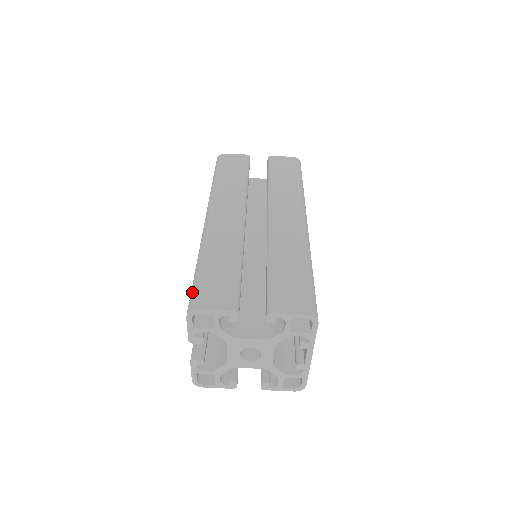
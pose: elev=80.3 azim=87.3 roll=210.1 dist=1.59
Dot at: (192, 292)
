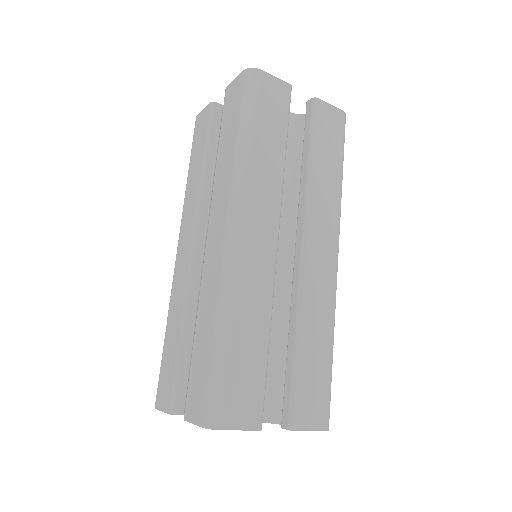
Dot at: (213, 392)
